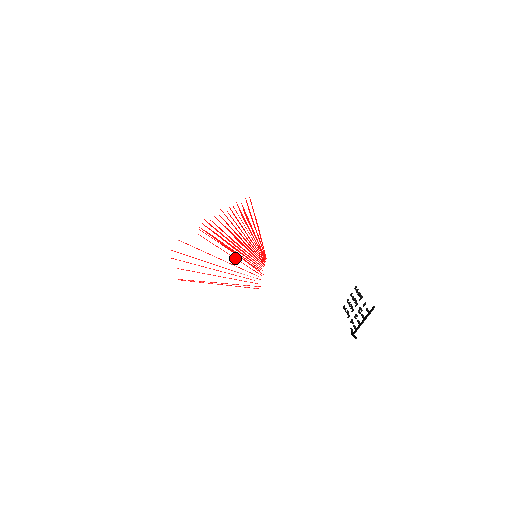
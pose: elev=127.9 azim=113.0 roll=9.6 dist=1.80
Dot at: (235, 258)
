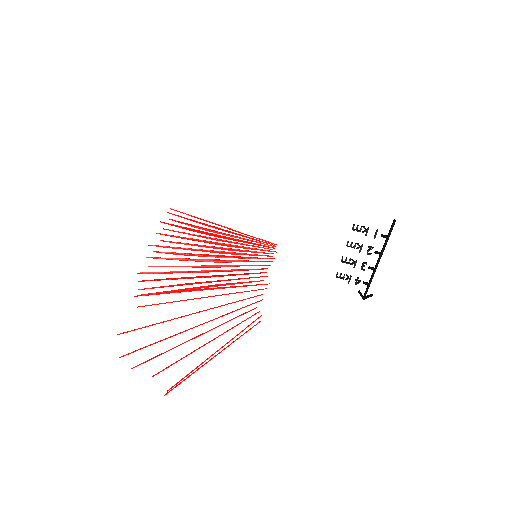
Dot at: (216, 295)
